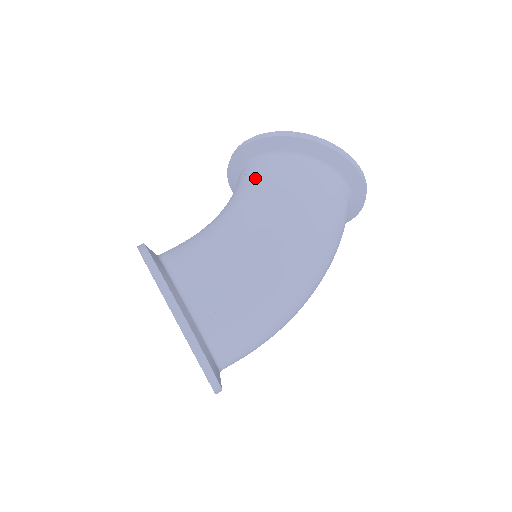
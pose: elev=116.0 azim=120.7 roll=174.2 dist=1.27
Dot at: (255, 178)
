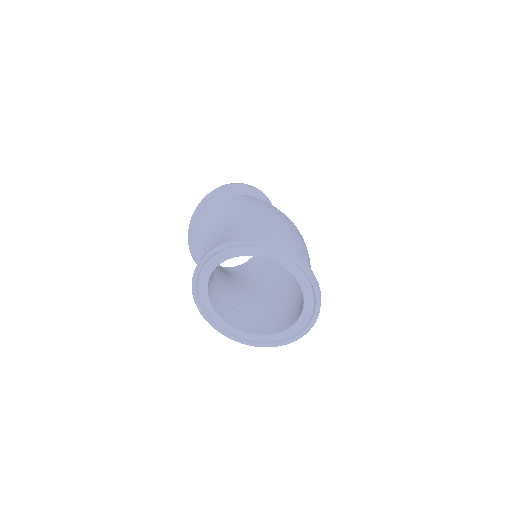
Dot at: (219, 217)
